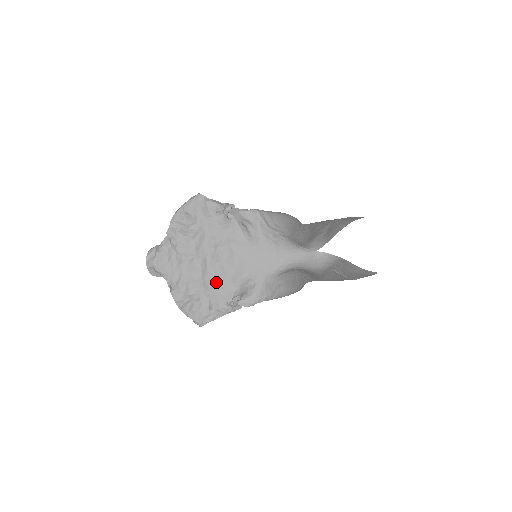
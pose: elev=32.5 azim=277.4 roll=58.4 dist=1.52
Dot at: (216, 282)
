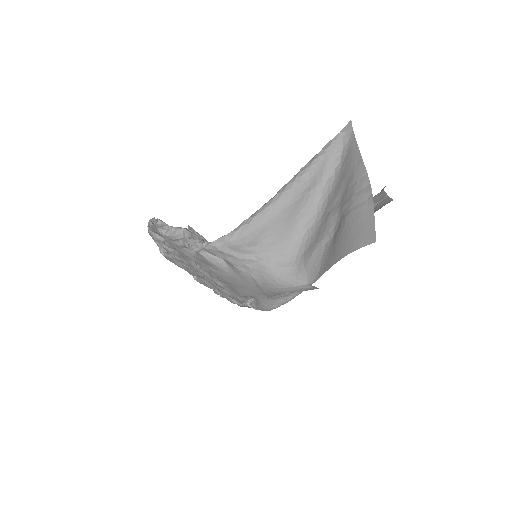
Dot at: (223, 290)
